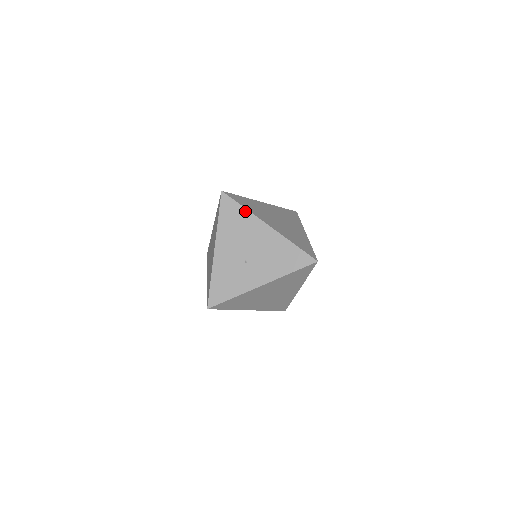
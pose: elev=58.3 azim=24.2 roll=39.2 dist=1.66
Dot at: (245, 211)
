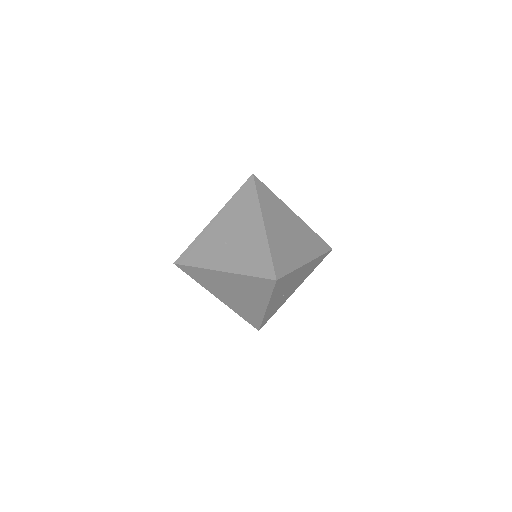
Dot at: (256, 200)
